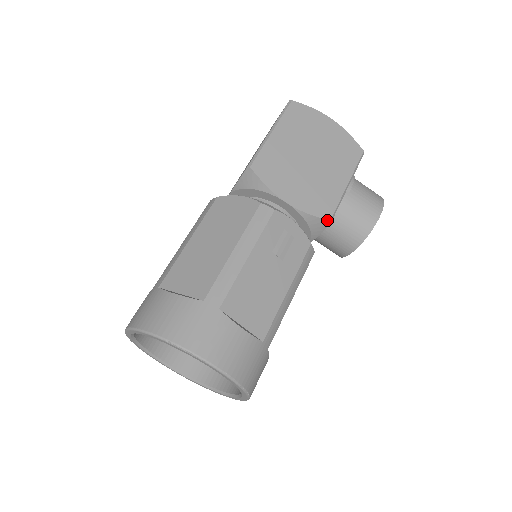
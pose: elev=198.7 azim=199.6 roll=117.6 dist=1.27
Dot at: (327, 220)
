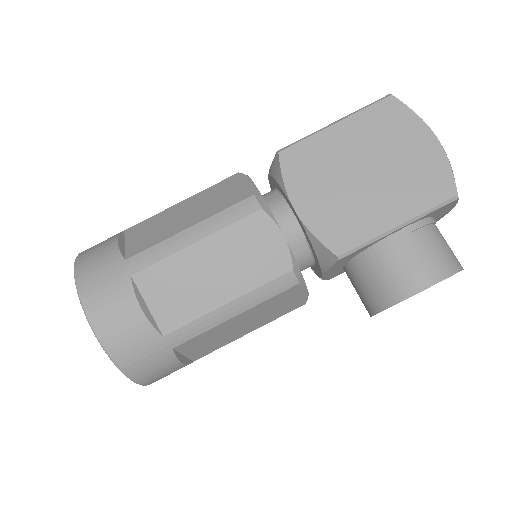
Dot at: (334, 254)
